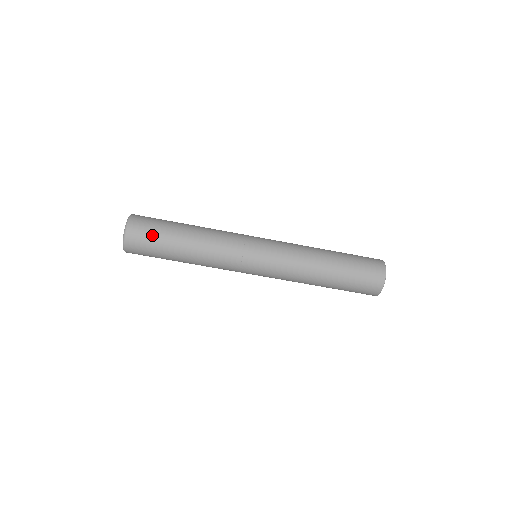
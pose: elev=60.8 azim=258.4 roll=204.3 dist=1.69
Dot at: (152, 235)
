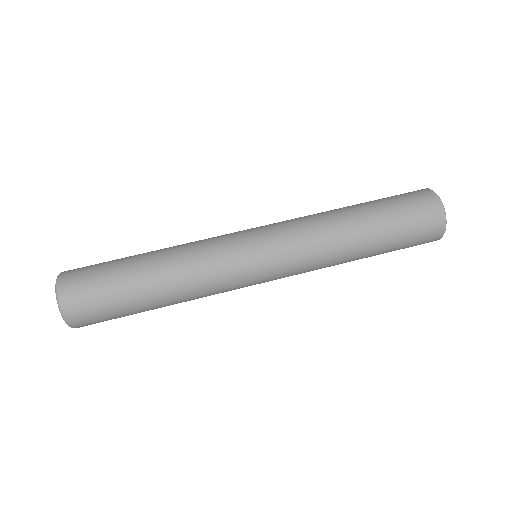
Dot at: (99, 293)
